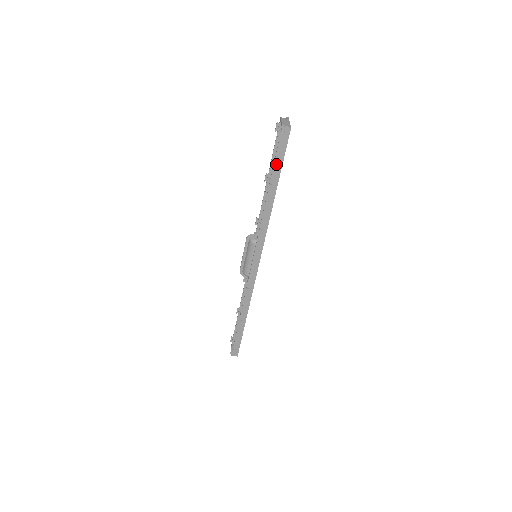
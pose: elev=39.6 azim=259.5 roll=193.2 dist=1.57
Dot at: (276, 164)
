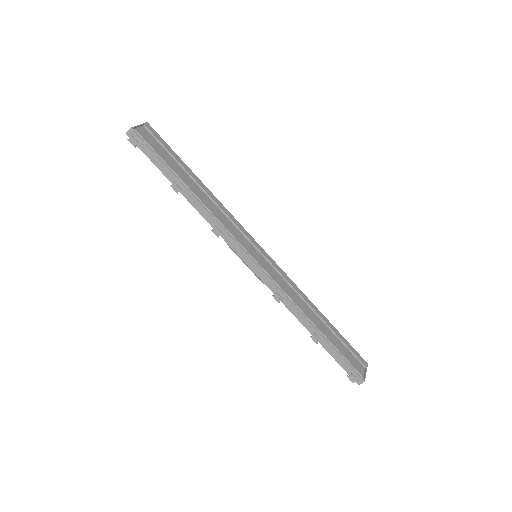
Dot at: (157, 165)
